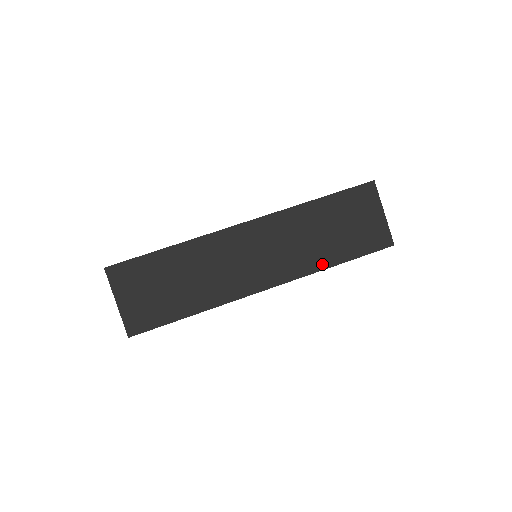
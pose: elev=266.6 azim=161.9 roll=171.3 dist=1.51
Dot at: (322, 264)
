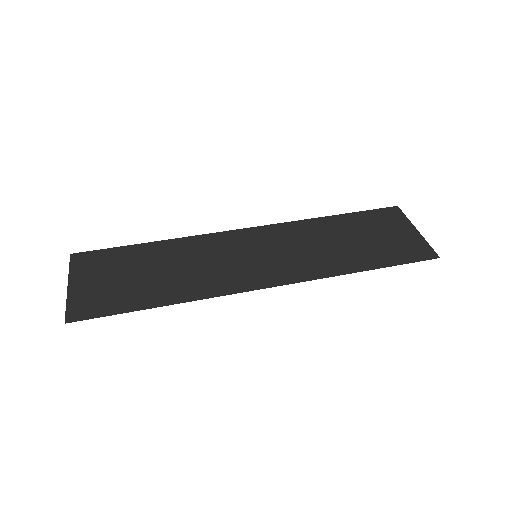
Dot at: (343, 268)
